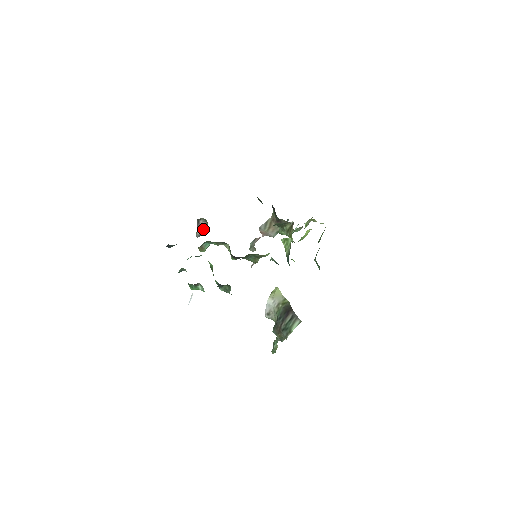
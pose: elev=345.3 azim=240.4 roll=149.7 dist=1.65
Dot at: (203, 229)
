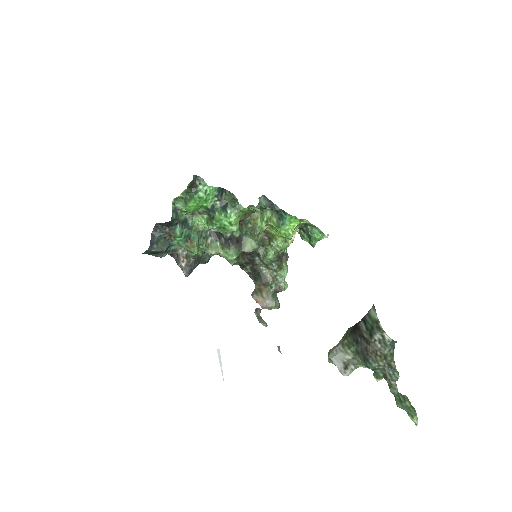
Dot at: (186, 259)
